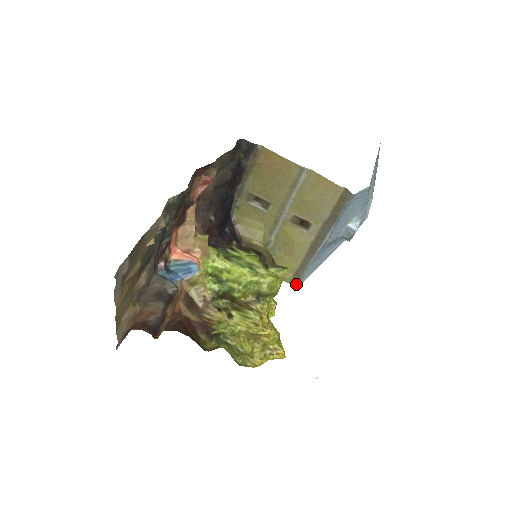
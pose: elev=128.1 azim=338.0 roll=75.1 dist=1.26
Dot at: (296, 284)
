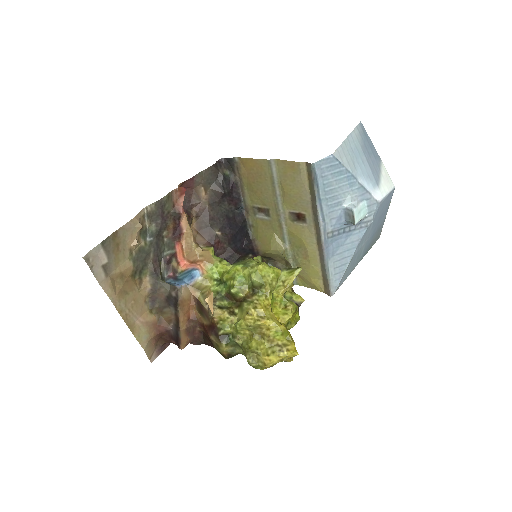
Dot at: (328, 290)
